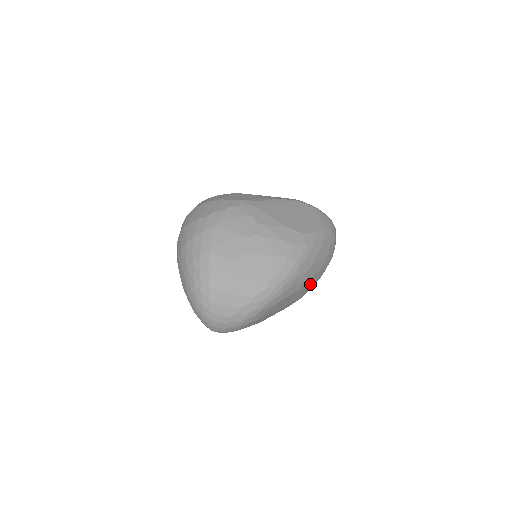
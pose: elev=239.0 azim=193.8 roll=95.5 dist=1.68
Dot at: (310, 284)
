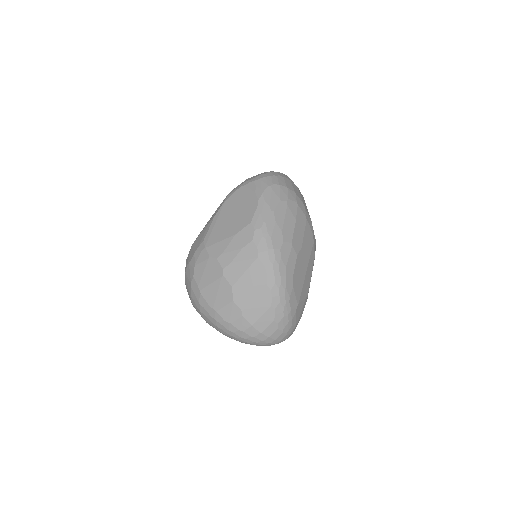
Dot at: (303, 235)
